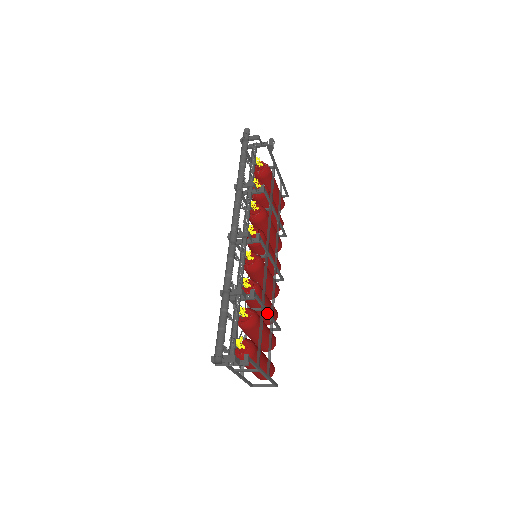
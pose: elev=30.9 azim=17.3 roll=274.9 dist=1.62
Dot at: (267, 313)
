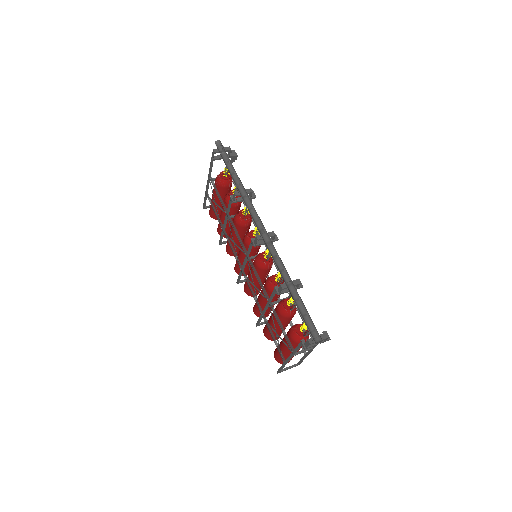
Dot at: occluded
